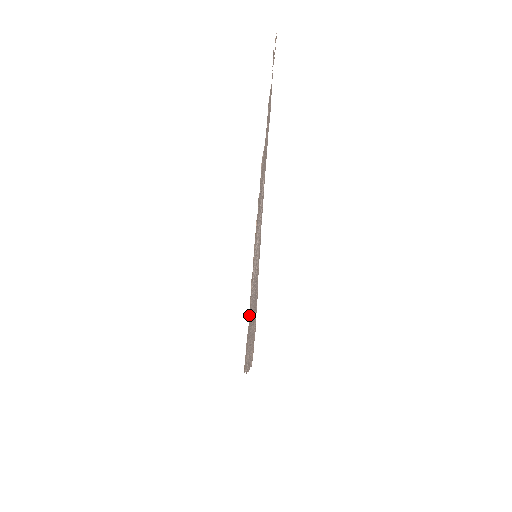
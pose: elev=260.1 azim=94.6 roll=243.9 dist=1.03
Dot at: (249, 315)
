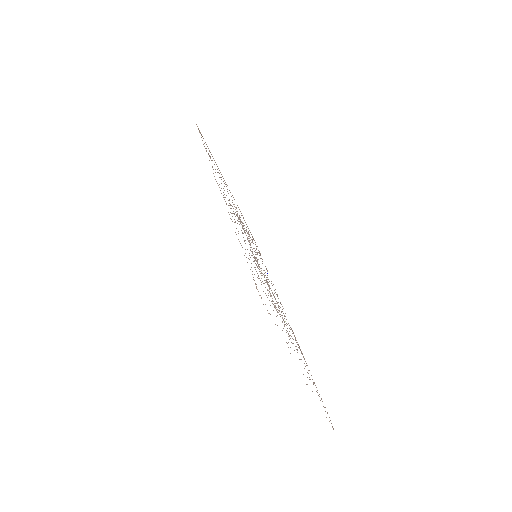
Dot at: occluded
